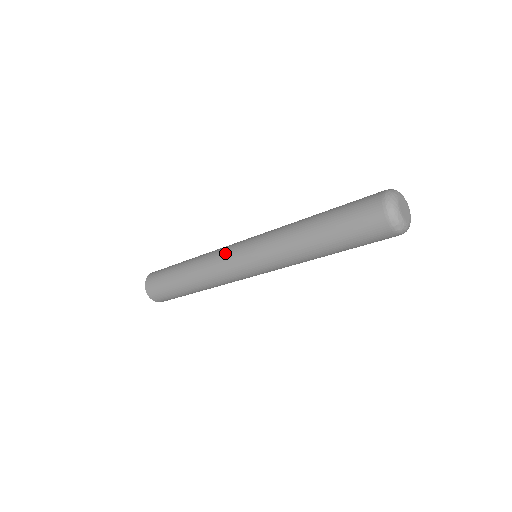
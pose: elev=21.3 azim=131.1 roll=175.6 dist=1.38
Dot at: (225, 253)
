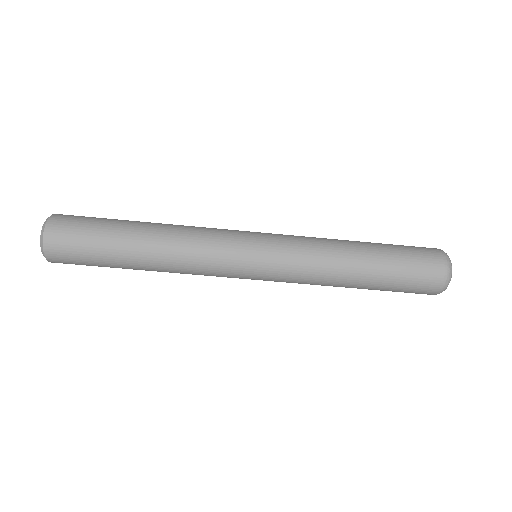
Dot at: occluded
